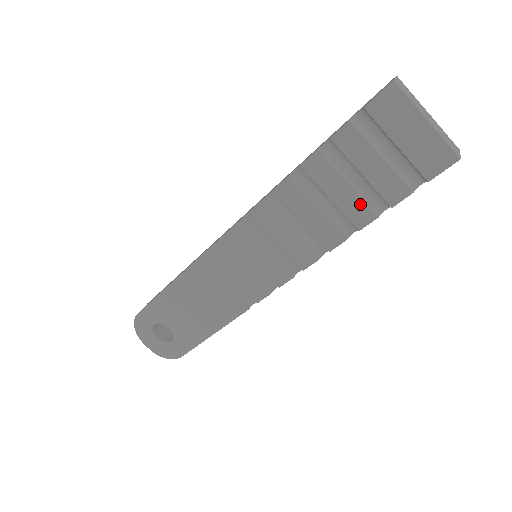
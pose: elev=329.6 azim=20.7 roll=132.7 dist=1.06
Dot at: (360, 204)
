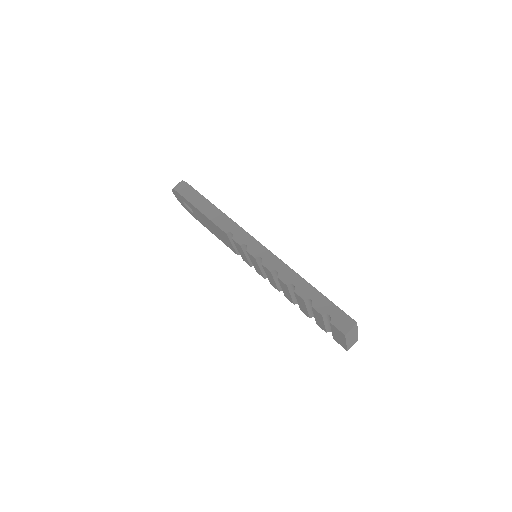
Dot at: (307, 313)
